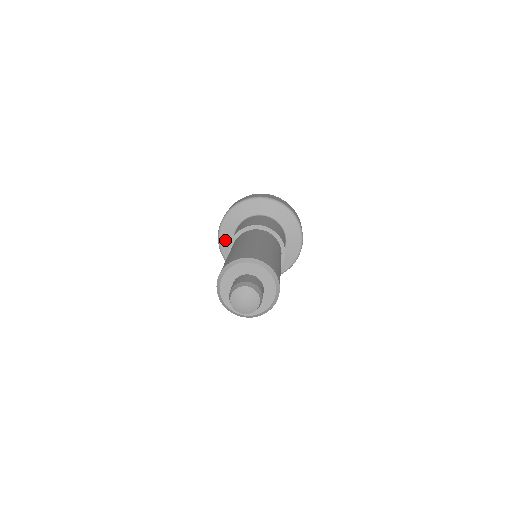
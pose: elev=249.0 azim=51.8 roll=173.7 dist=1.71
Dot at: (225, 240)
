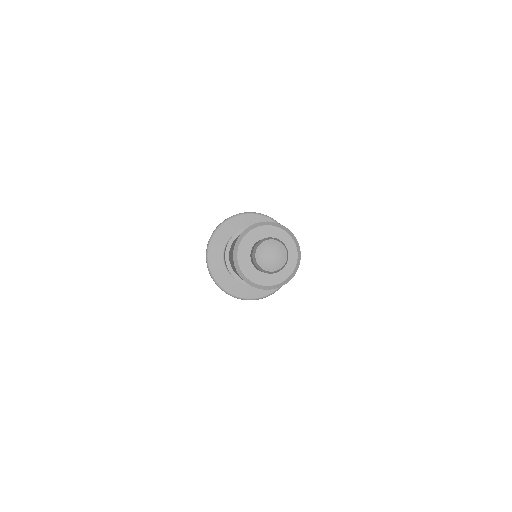
Dot at: (217, 241)
